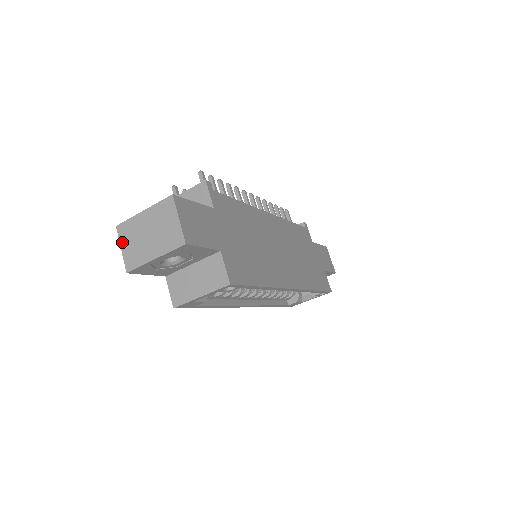
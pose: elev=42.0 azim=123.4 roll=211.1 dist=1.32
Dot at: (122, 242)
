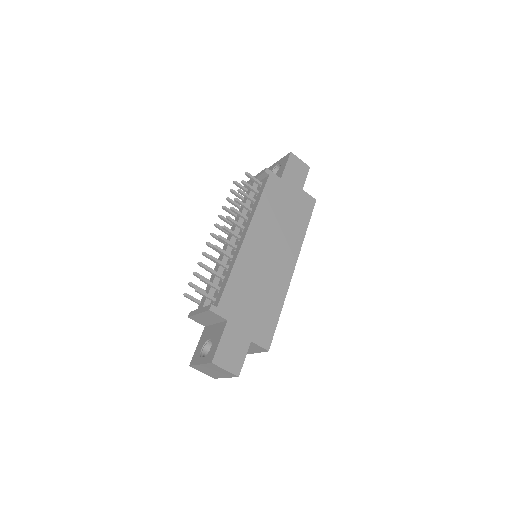
Dot at: (200, 371)
